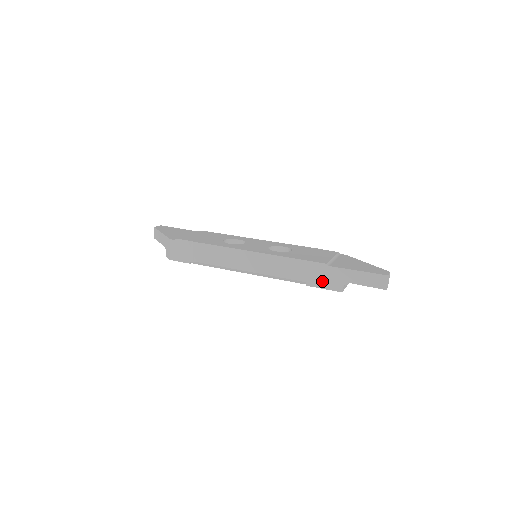
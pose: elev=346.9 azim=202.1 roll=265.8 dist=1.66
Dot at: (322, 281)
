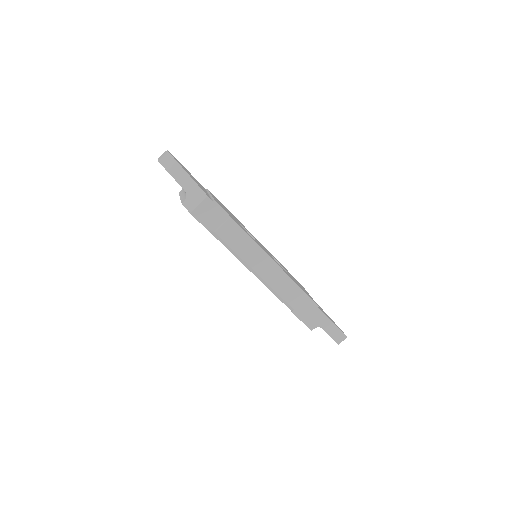
Dot at: (305, 316)
